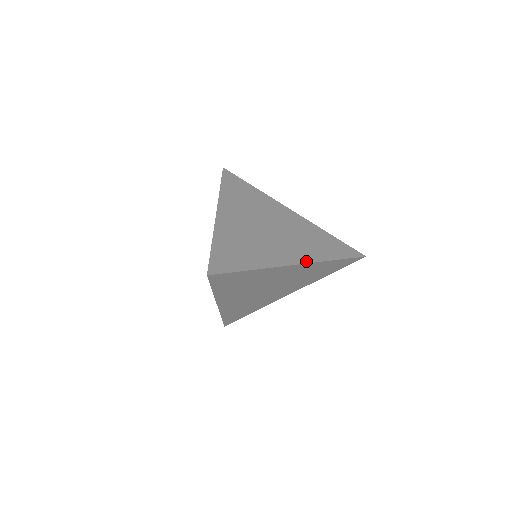
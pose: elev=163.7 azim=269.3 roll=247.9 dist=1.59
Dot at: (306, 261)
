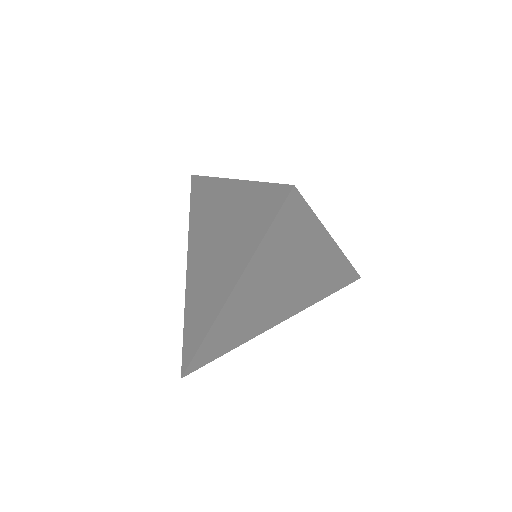
Dot at: (337, 247)
